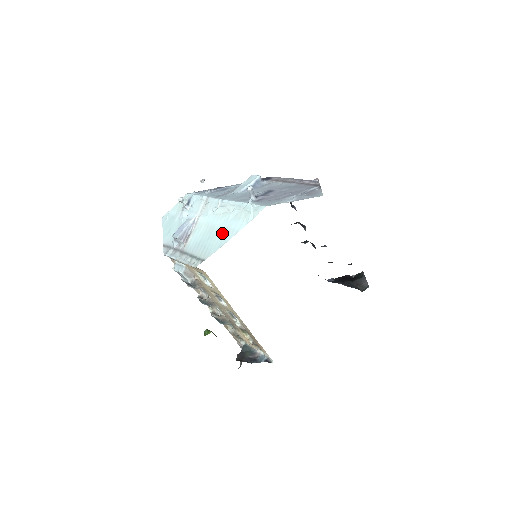
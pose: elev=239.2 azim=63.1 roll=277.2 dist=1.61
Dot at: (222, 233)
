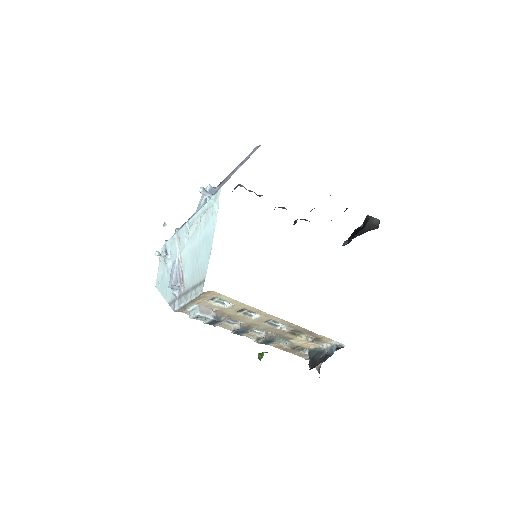
Dot at: (204, 245)
